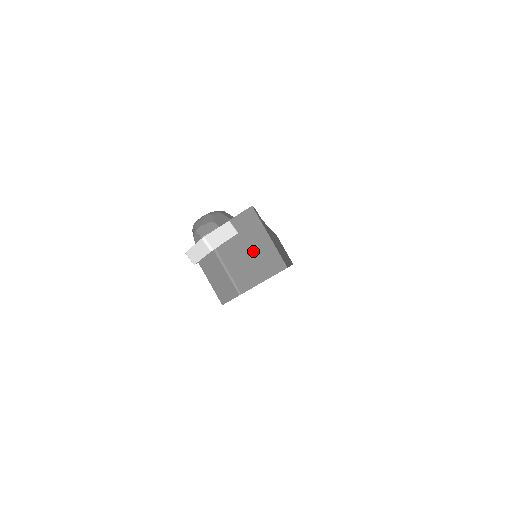
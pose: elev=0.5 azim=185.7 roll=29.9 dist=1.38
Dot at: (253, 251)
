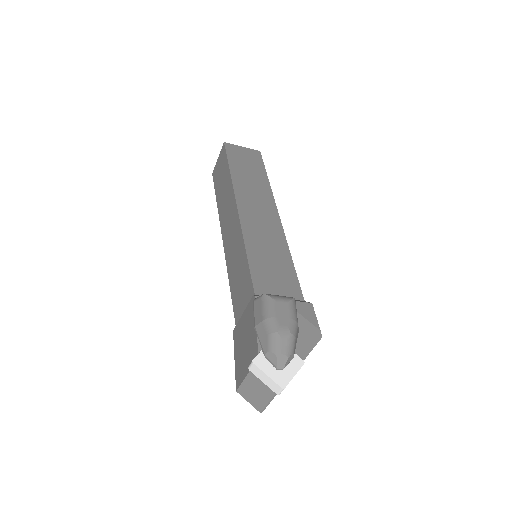
Dot at: occluded
